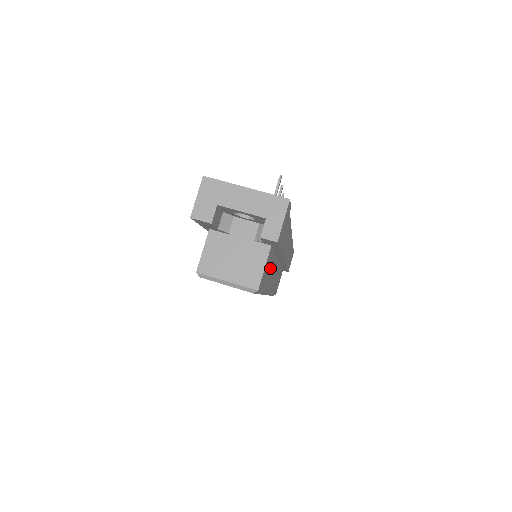
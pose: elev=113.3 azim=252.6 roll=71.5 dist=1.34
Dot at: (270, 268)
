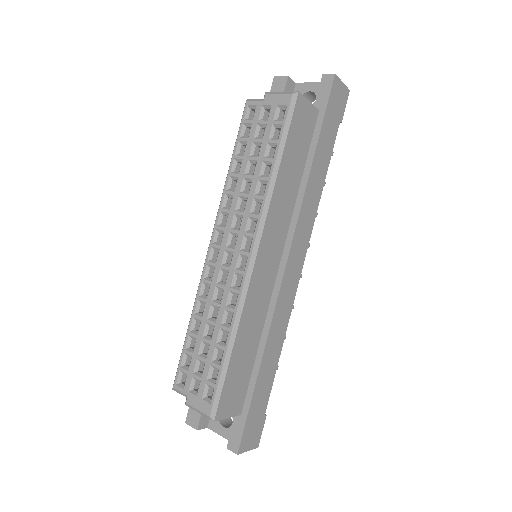
Dot at: (295, 165)
